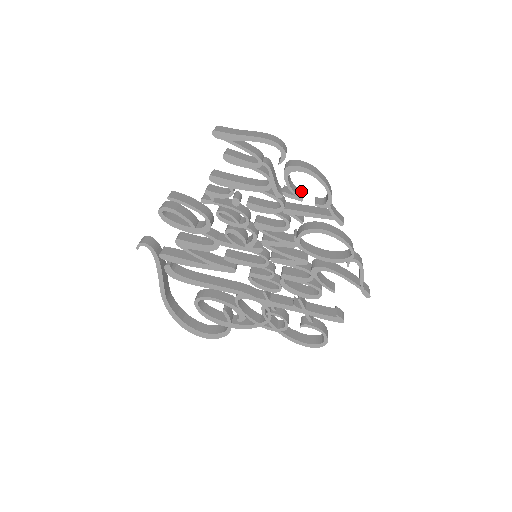
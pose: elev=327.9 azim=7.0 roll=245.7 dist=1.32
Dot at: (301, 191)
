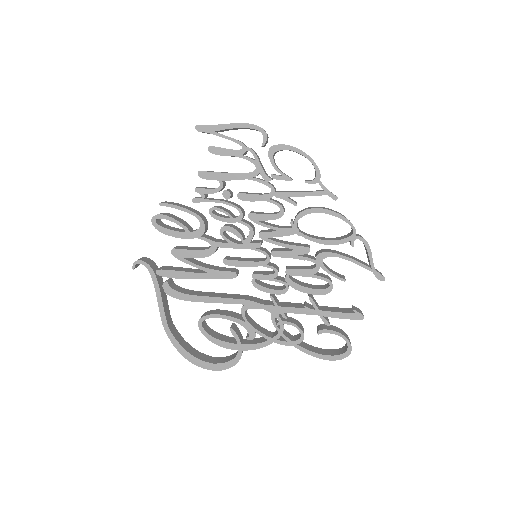
Dot at: occluded
